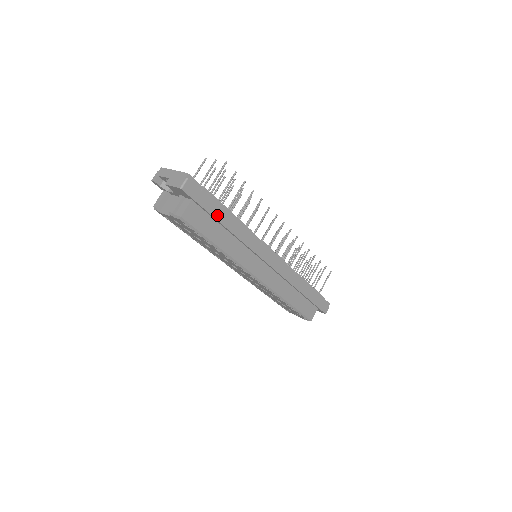
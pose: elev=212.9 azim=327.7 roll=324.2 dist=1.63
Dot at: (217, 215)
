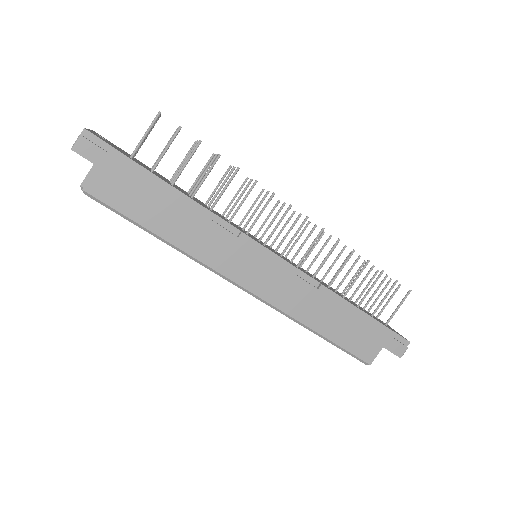
Dot at: (143, 188)
